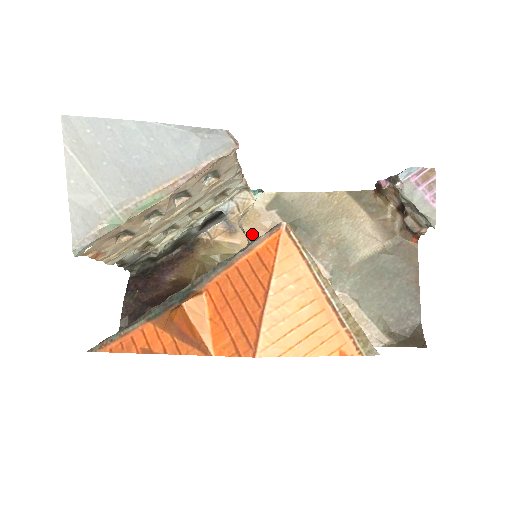
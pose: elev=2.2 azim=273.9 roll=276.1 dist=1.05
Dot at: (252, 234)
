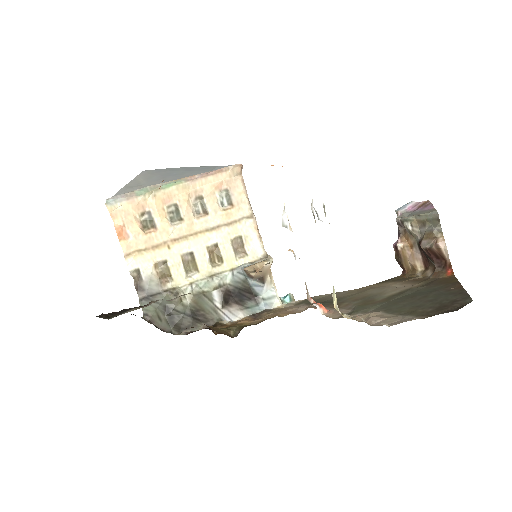
Dot at: (275, 314)
